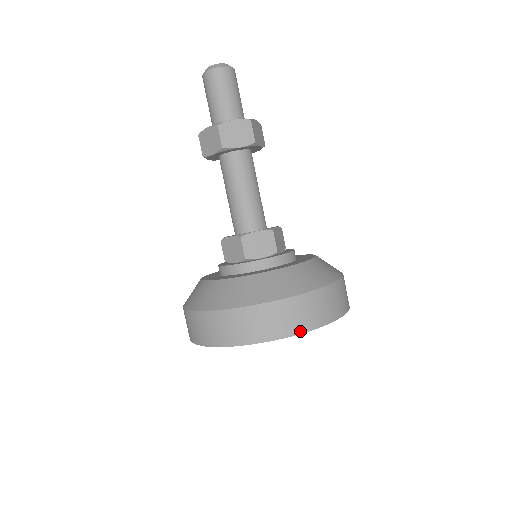
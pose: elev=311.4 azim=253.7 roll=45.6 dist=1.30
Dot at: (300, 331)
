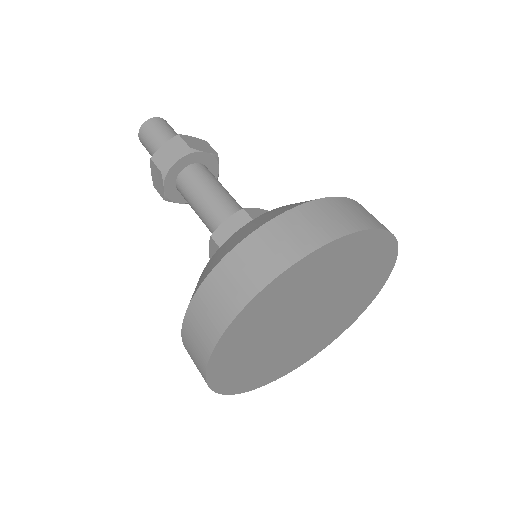
Dot at: (383, 228)
